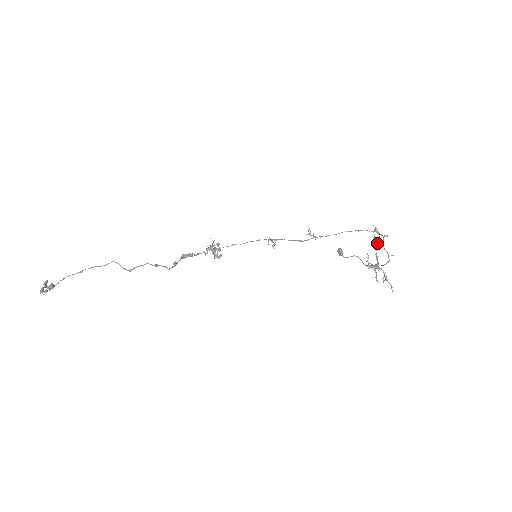
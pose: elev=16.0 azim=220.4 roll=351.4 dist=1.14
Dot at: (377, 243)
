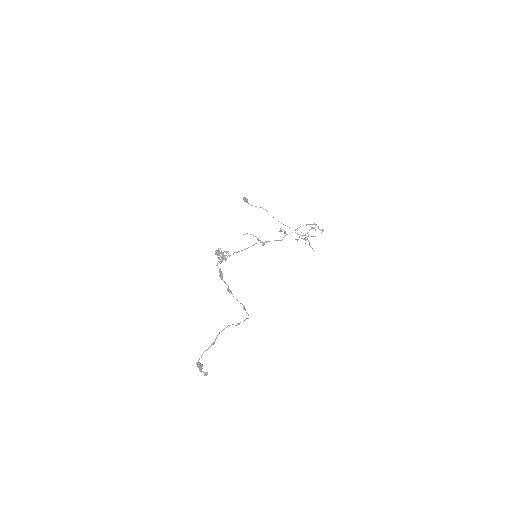
Dot at: occluded
